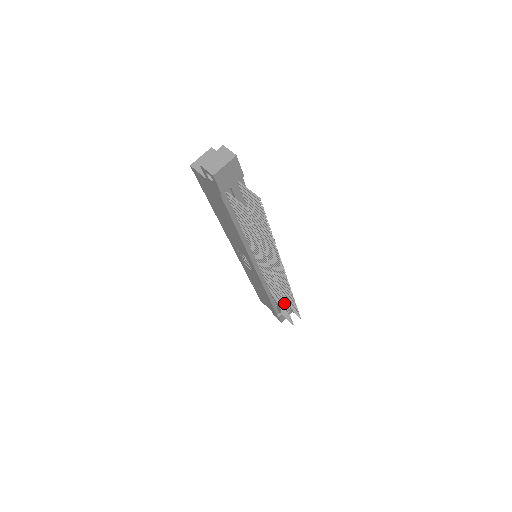
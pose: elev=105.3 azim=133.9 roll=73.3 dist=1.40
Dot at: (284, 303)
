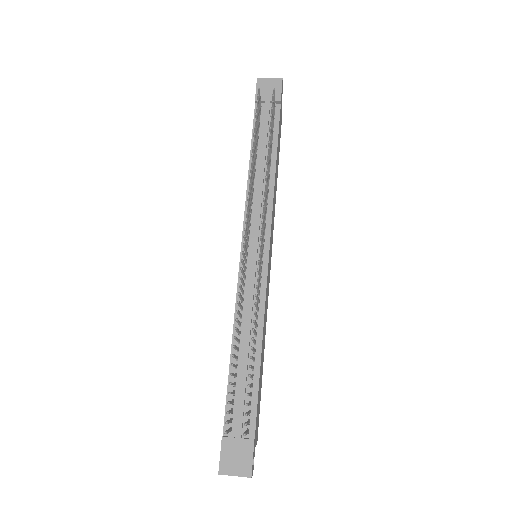
Dot at: (236, 318)
